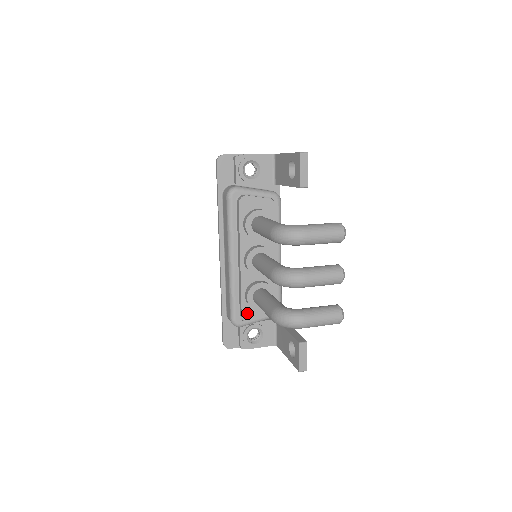
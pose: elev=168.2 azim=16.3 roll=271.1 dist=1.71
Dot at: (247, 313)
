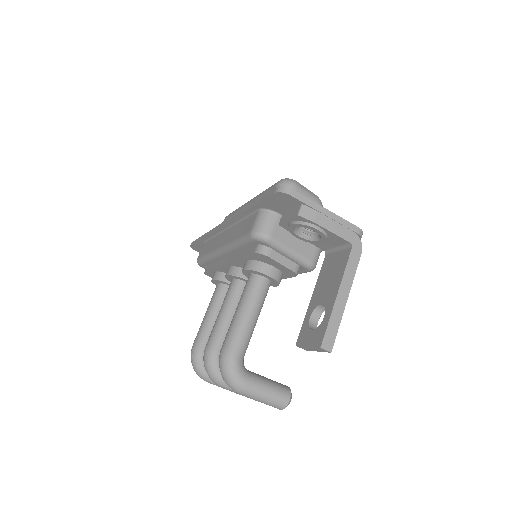
Dot at: (211, 275)
